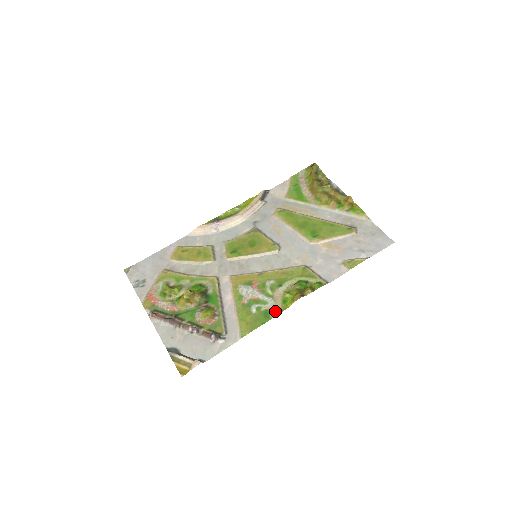
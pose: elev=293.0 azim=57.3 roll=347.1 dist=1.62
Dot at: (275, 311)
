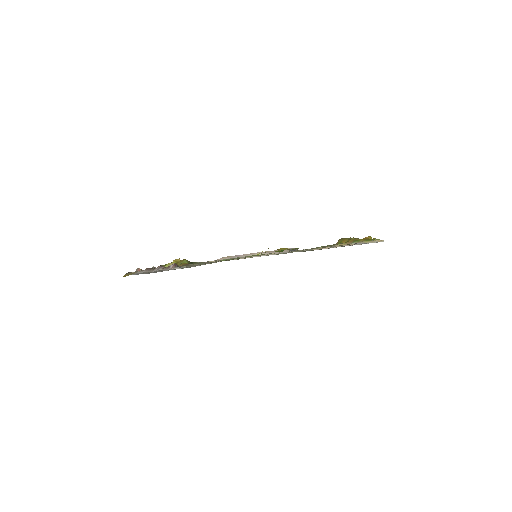
Dot at: occluded
